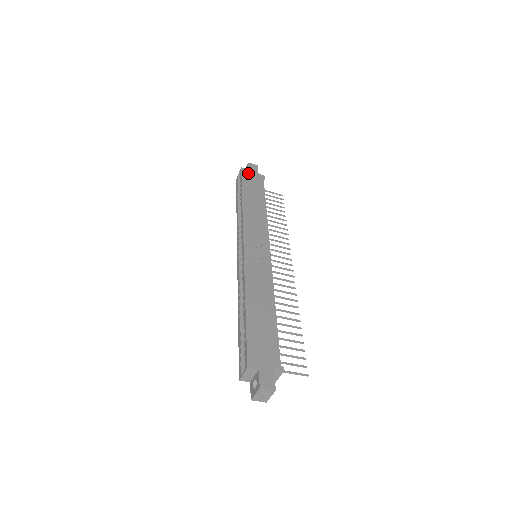
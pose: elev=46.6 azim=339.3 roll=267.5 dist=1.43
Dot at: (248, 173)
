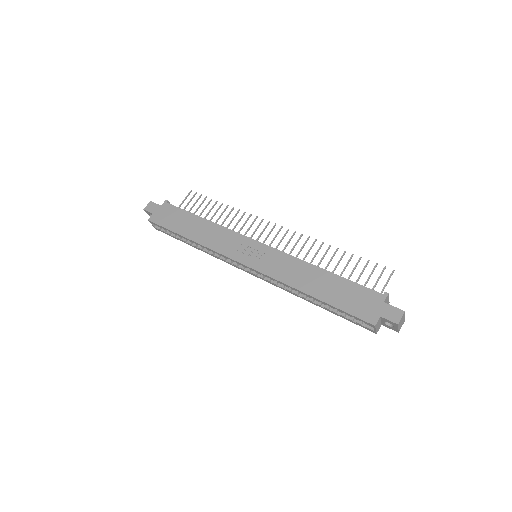
Dot at: (157, 217)
